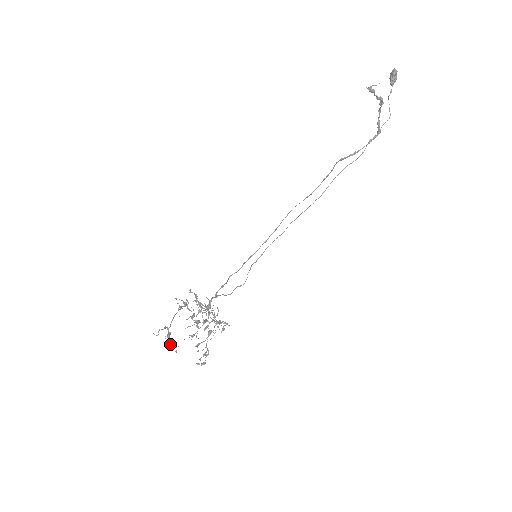
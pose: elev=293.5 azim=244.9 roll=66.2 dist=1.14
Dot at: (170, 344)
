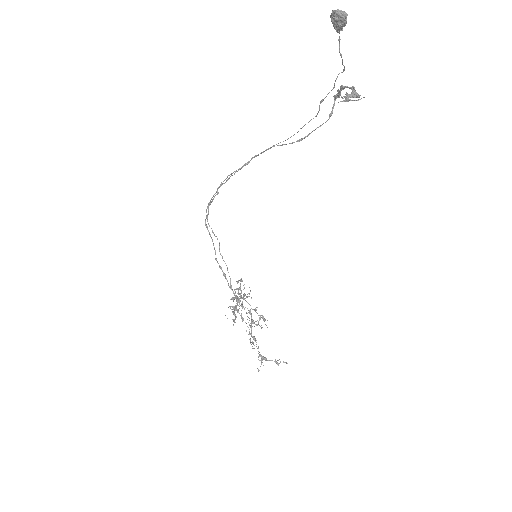
Dot at: (278, 365)
